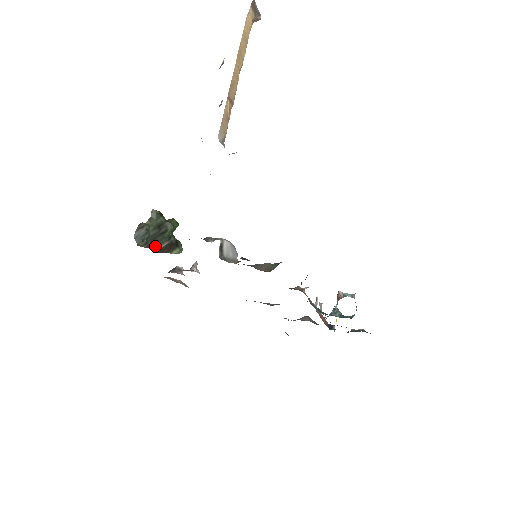
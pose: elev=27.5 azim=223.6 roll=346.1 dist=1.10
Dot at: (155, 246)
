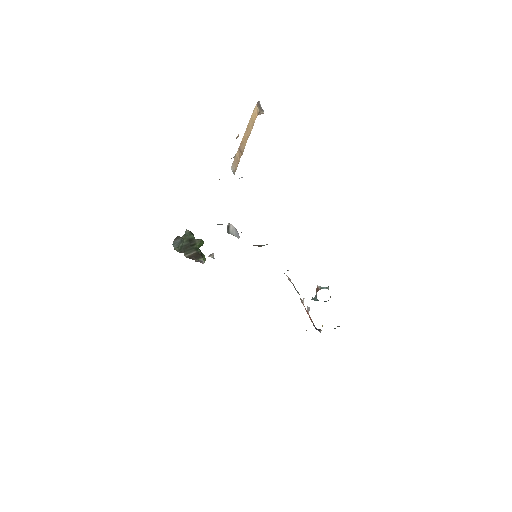
Dot at: (186, 253)
